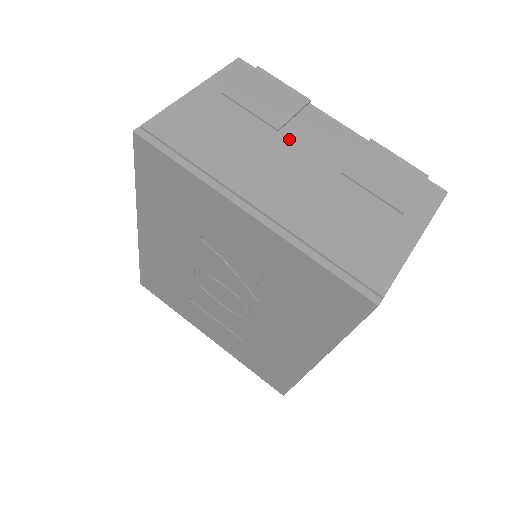
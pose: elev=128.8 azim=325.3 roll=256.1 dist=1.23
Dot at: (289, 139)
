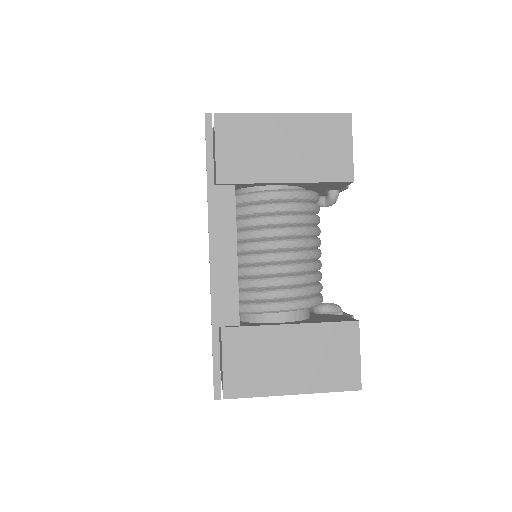
Dot at: occluded
